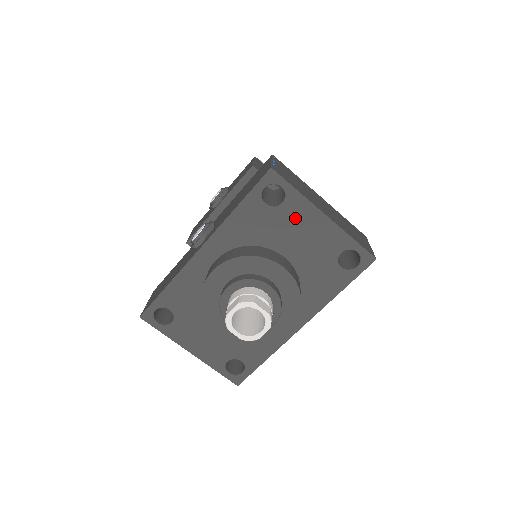
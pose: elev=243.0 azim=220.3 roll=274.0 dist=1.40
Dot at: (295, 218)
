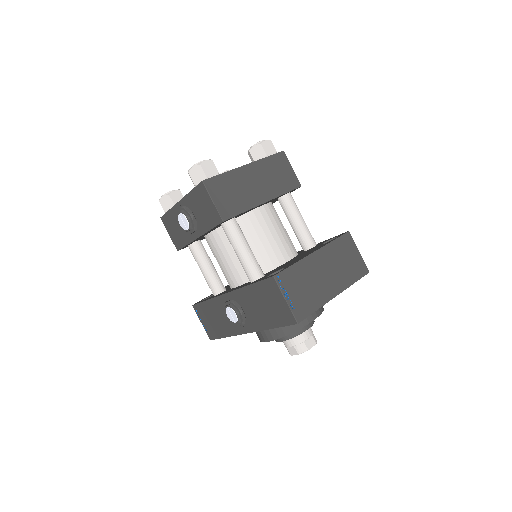
Dot at: occluded
